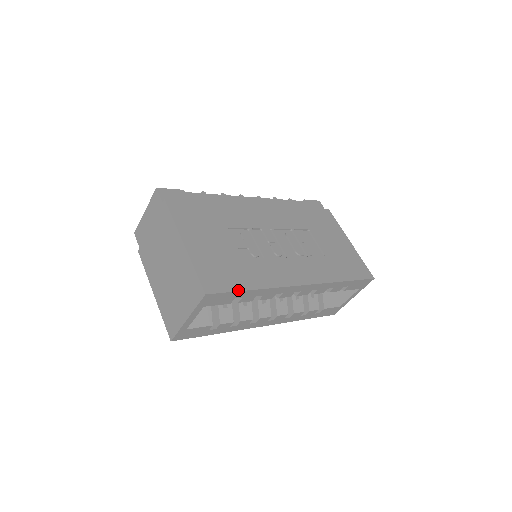
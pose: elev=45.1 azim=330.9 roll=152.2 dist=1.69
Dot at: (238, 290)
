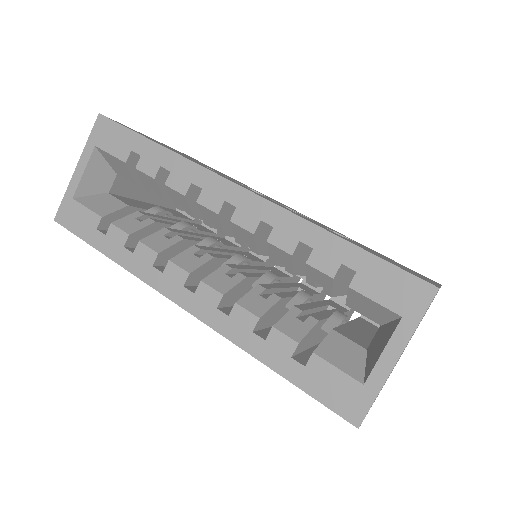
Dot at: (137, 133)
